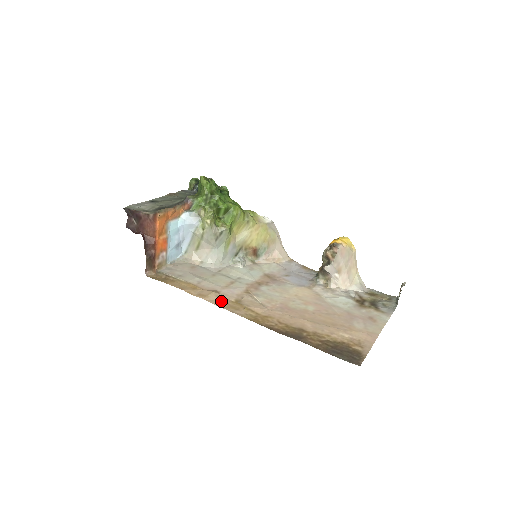
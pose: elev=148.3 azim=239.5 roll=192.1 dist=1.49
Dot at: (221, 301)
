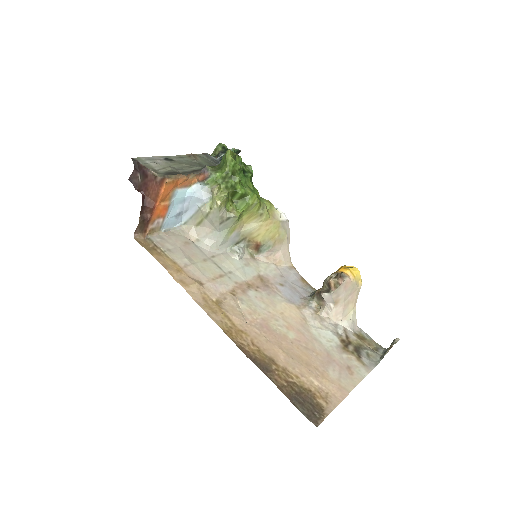
Dot at: (201, 296)
